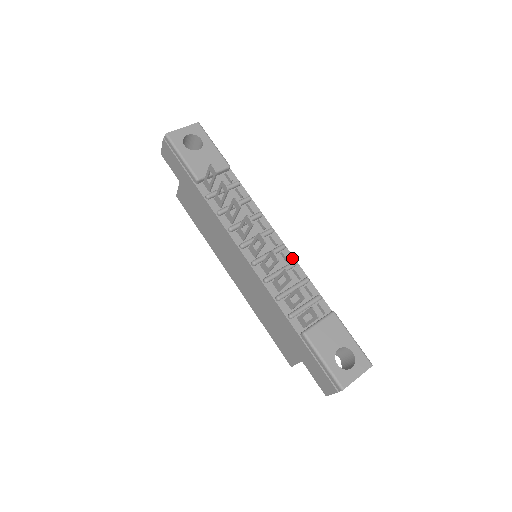
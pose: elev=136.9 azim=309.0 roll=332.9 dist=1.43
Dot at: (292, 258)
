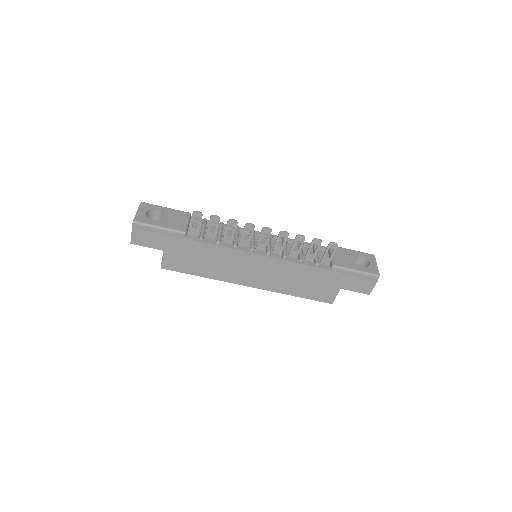
Dot at: occluded
